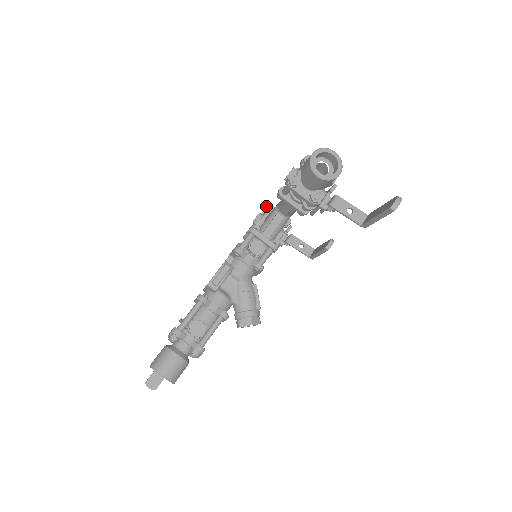
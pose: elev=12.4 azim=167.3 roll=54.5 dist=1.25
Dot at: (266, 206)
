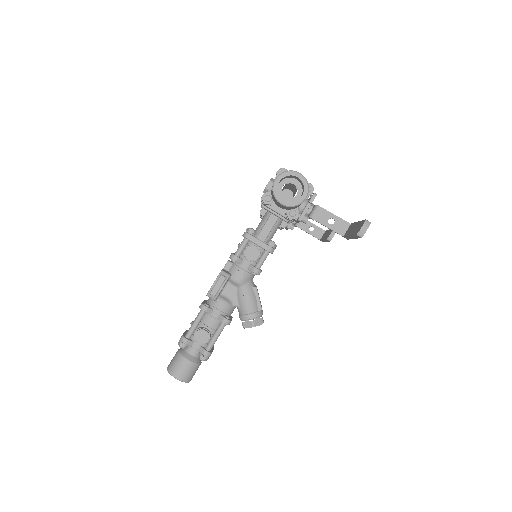
Dot at: occluded
